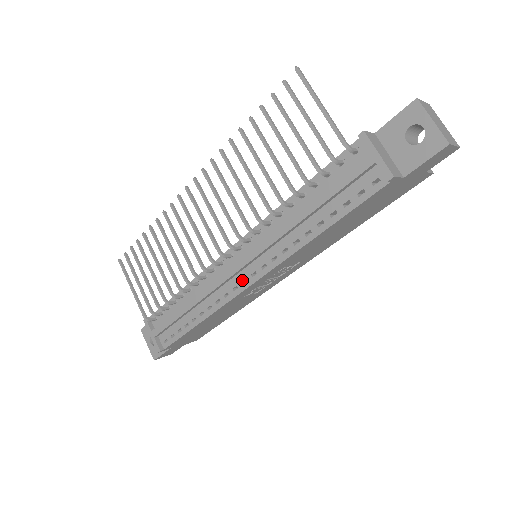
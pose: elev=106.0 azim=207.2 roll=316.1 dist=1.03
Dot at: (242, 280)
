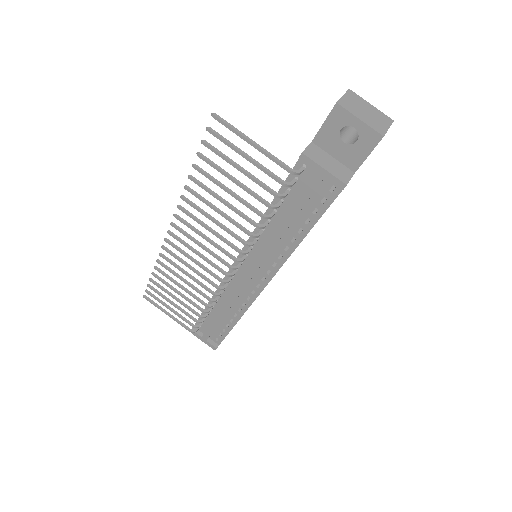
Dot at: (255, 285)
